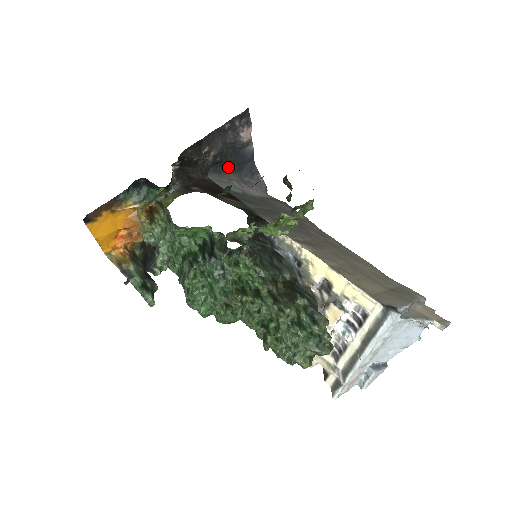
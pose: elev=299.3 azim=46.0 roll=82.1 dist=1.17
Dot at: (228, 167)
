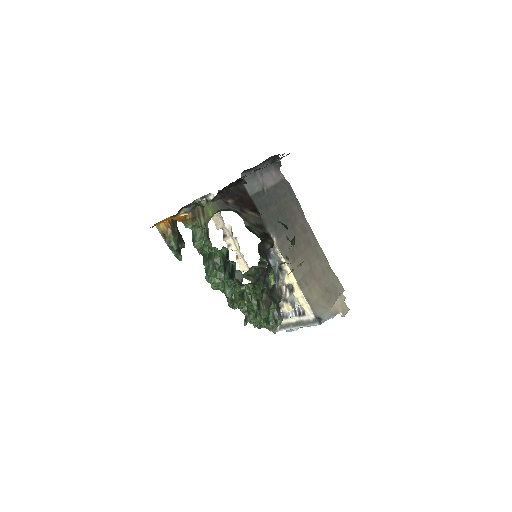
Dot at: occluded
